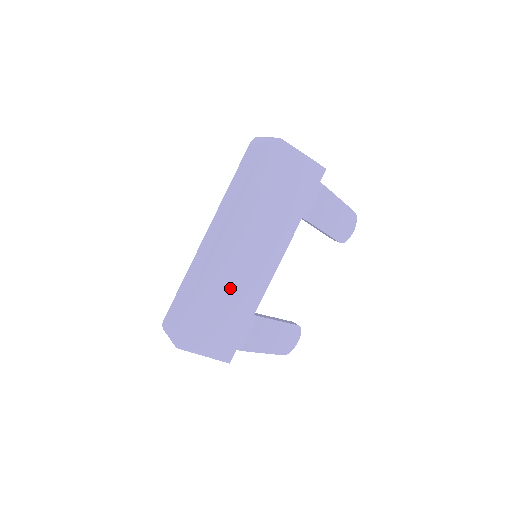
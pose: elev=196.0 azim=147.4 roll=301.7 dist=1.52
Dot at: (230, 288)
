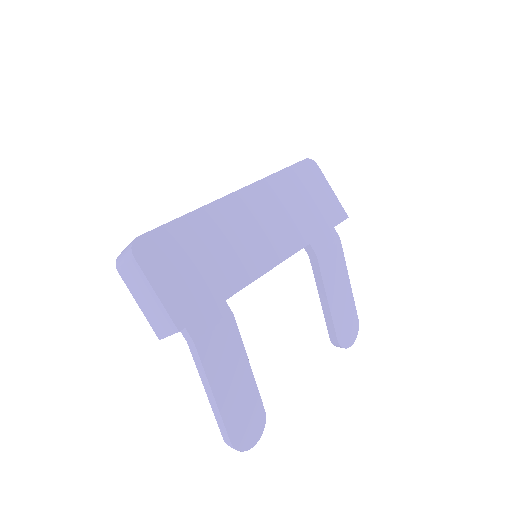
Dot at: (224, 241)
